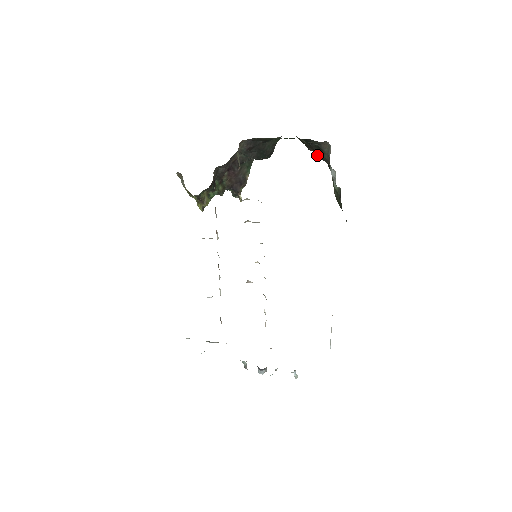
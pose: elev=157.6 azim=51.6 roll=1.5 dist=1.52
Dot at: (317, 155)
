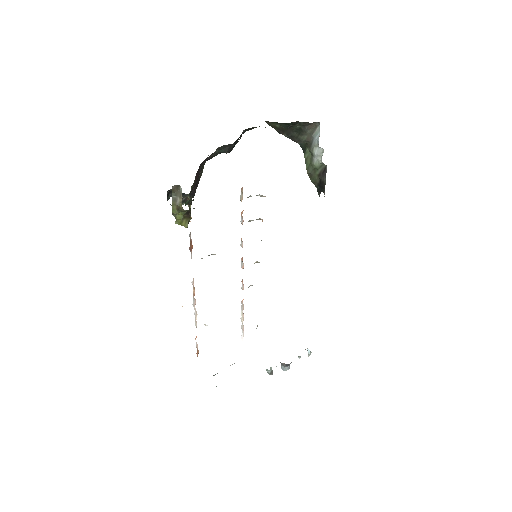
Dot at: (289, 138)
